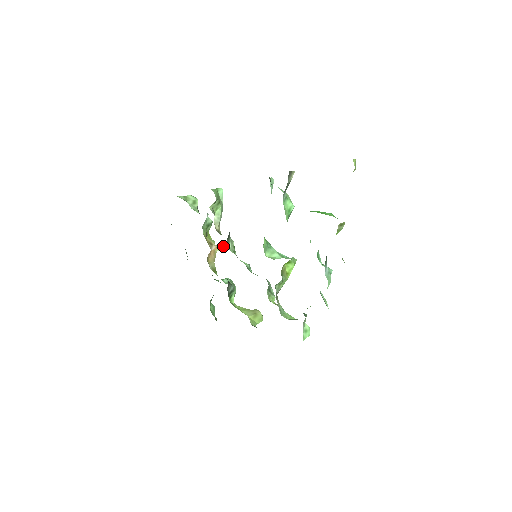
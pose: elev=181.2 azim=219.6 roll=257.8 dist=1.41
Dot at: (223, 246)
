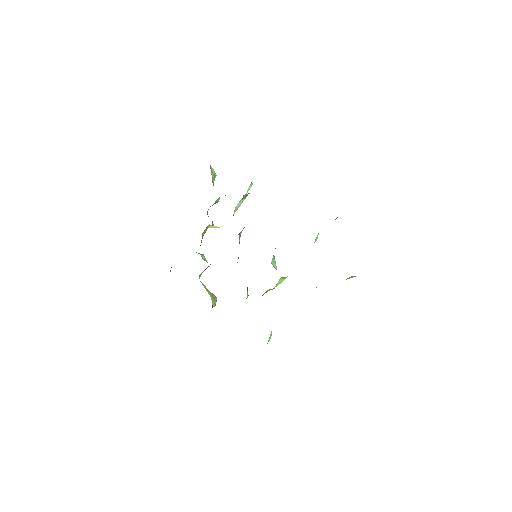
Dot at: (215, 227)
